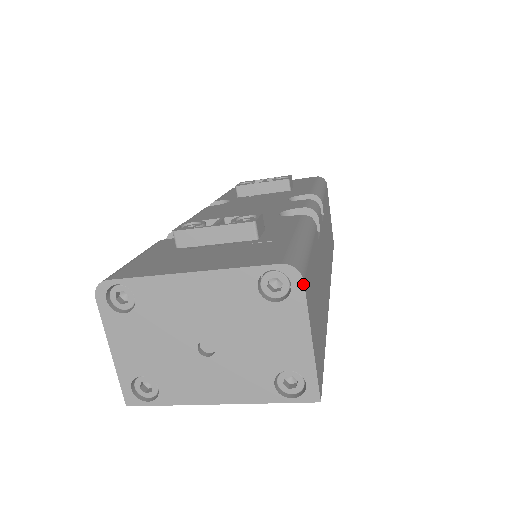
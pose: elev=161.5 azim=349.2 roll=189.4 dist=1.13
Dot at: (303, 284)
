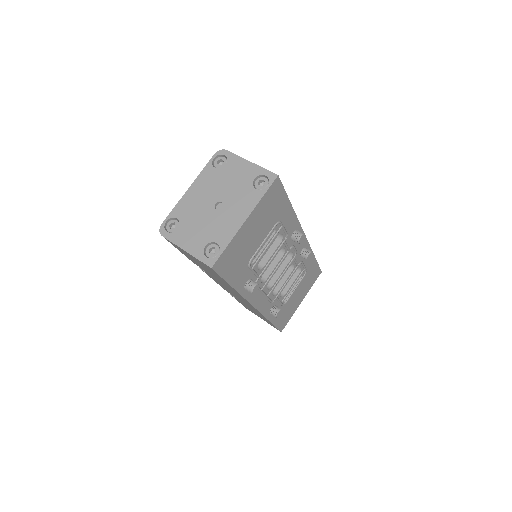
Dot at: (227, 151)
